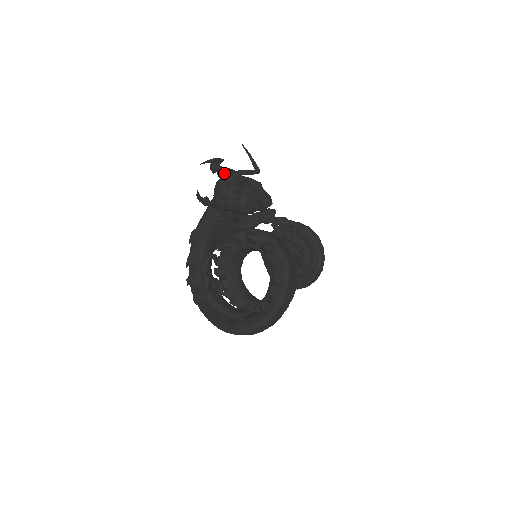
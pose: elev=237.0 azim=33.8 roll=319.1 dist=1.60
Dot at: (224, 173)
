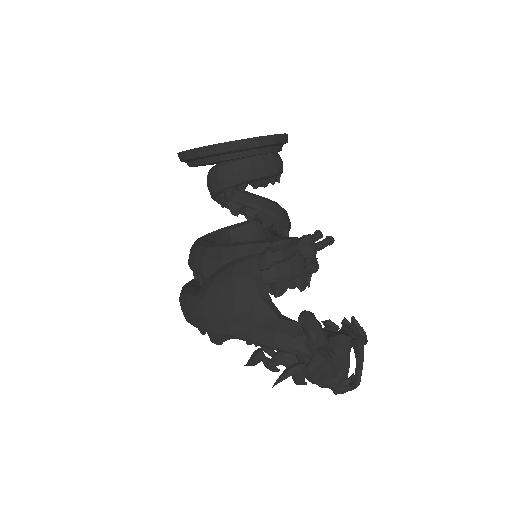
Dot at: (324, 377)
